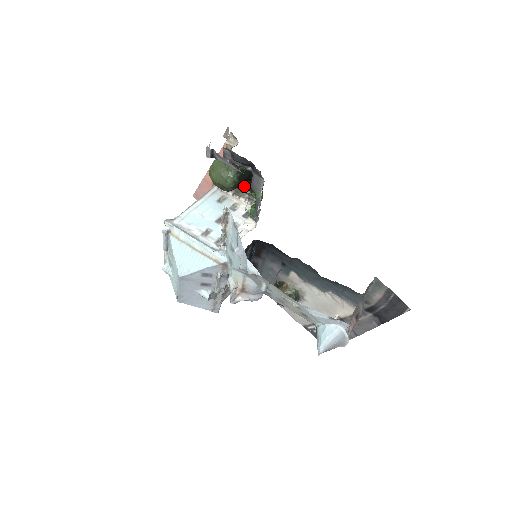
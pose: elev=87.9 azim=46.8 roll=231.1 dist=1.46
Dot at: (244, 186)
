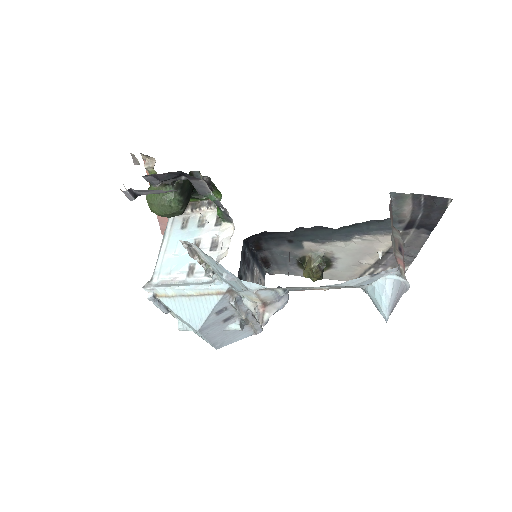
Dot at: (195, 195)
